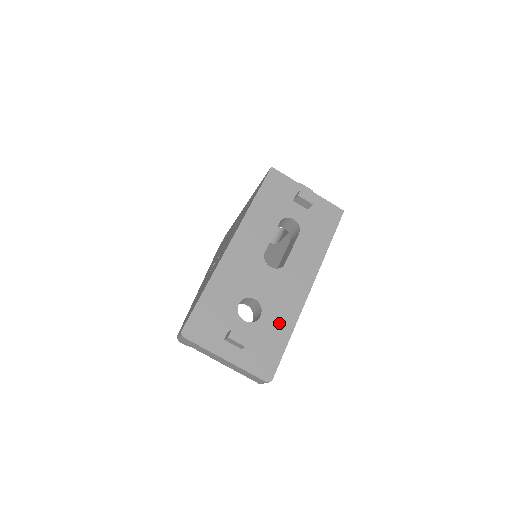
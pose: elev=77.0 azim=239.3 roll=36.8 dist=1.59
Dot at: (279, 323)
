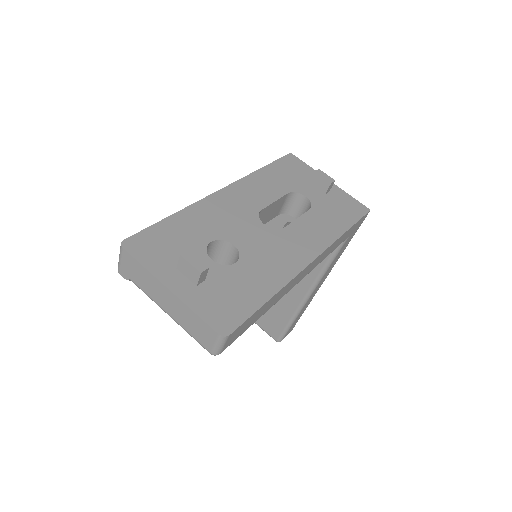
Dot at: (259, 278)
